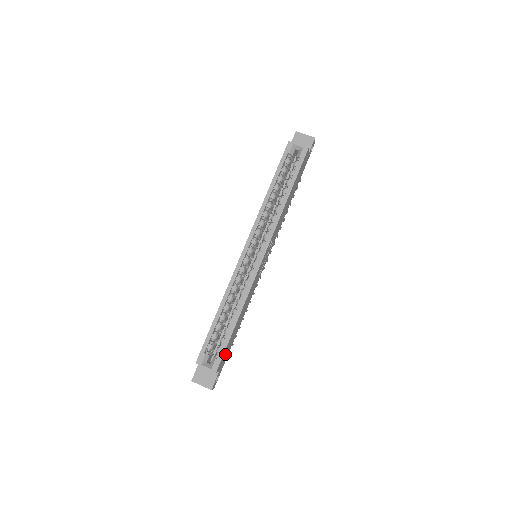
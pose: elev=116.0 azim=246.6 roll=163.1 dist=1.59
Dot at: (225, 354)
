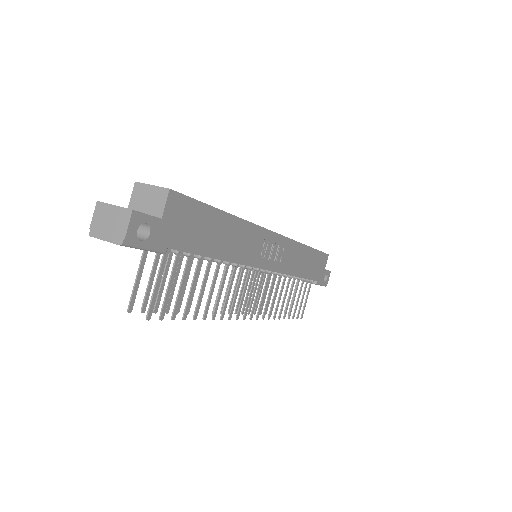
Dot at: (186, 218)
